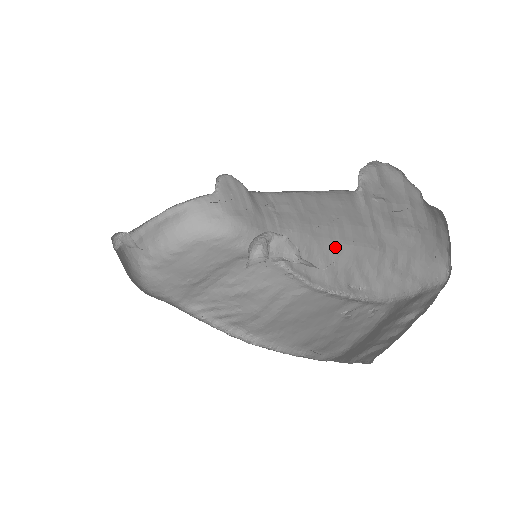
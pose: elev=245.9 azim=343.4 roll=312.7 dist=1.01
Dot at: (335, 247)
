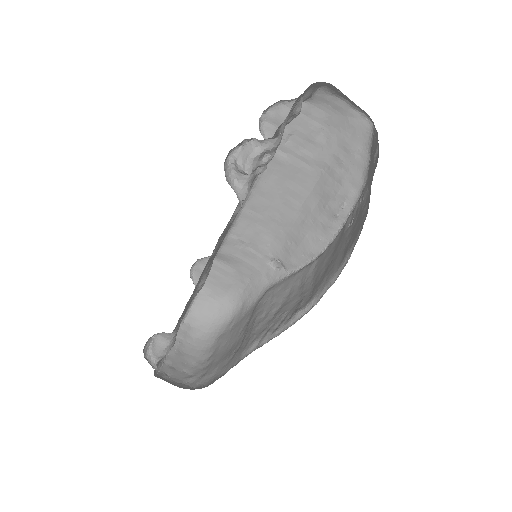
Dot at: (302, 211)
